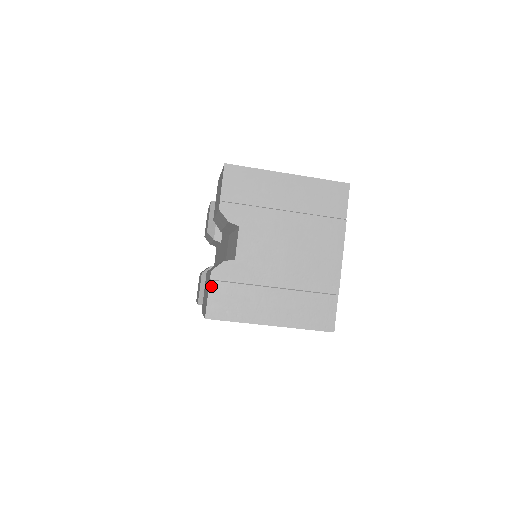
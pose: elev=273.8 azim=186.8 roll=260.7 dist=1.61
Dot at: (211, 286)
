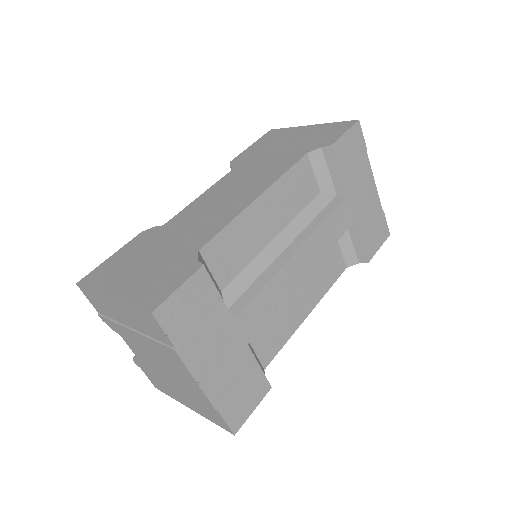
Dot at: (142, 369)
